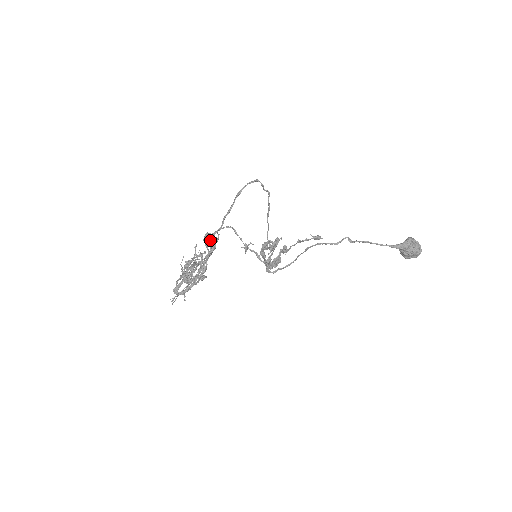
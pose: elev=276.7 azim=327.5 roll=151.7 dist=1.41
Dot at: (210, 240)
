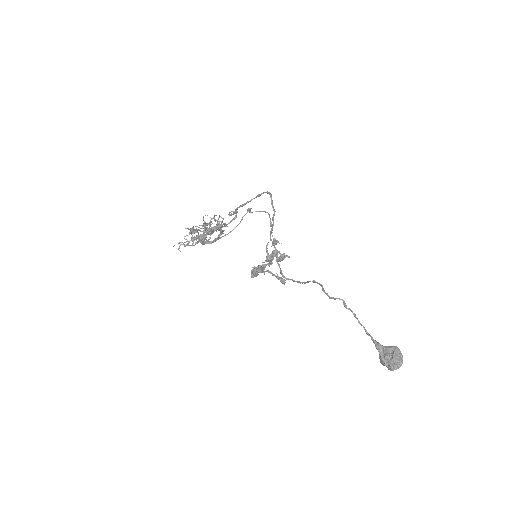
Dot at: (234, 217)
